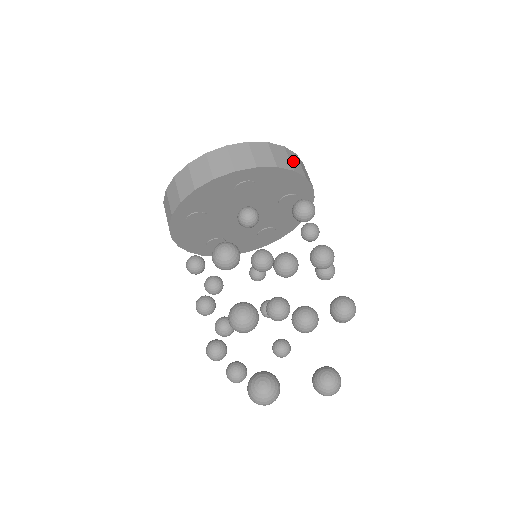
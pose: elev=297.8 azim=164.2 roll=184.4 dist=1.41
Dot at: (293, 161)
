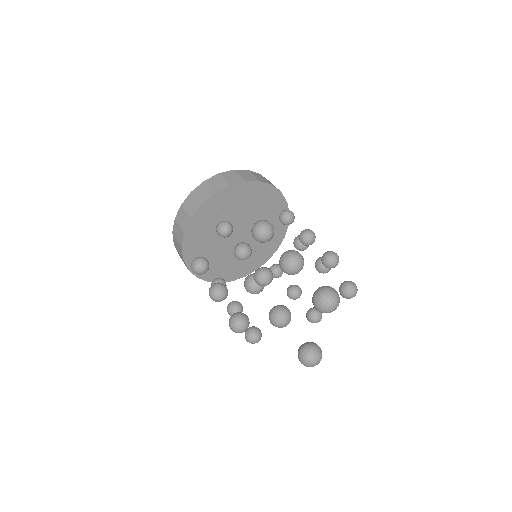
Dot at: occluded
